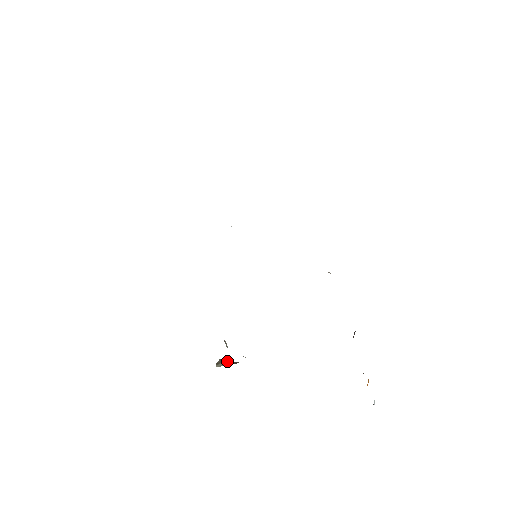
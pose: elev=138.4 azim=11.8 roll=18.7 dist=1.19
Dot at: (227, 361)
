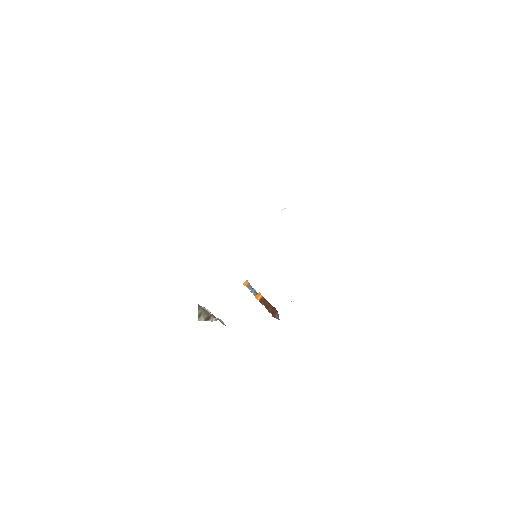
Dot at: (203, 311)
